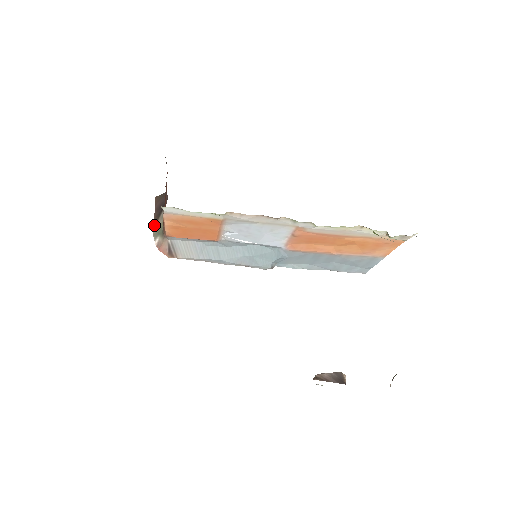
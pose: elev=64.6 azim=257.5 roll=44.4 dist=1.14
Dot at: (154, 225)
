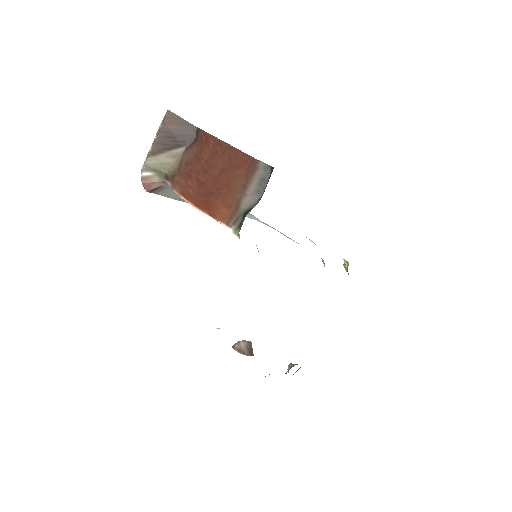
Dot at: (152, 152)
